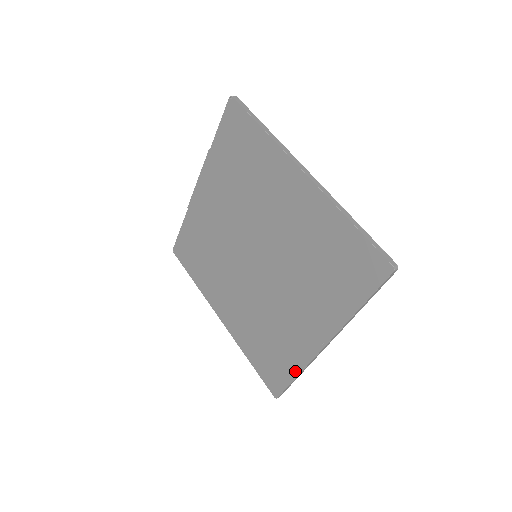
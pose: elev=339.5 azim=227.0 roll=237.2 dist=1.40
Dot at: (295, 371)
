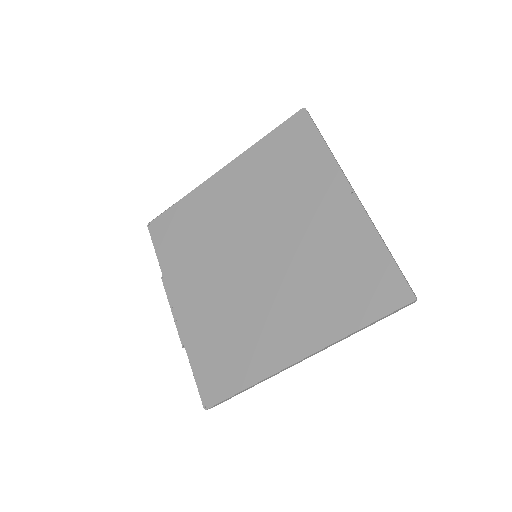
Dot at: (378, 245)
